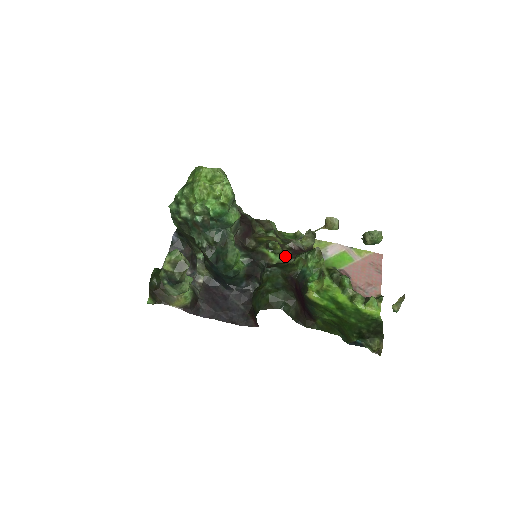
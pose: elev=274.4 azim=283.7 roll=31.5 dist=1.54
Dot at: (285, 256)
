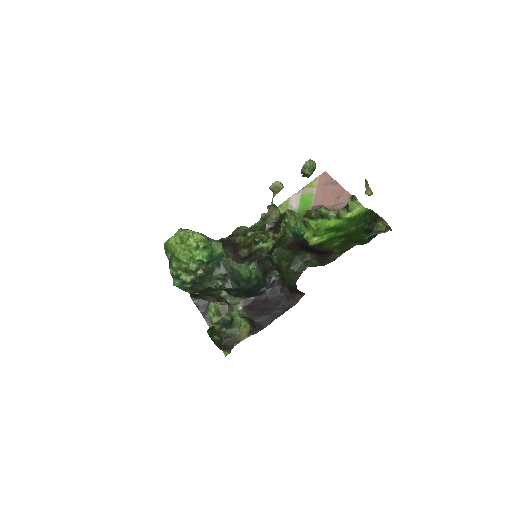
Dot at: (272, 237)
